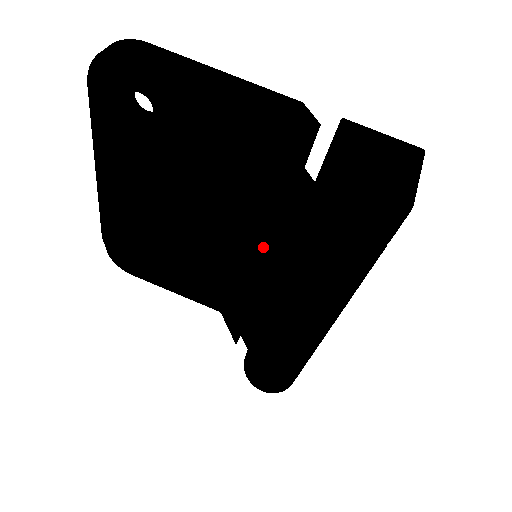
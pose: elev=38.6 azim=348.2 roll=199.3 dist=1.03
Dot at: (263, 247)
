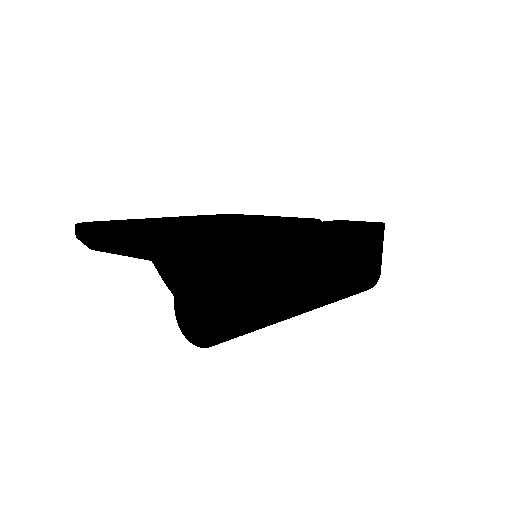
Dot at: occluded
